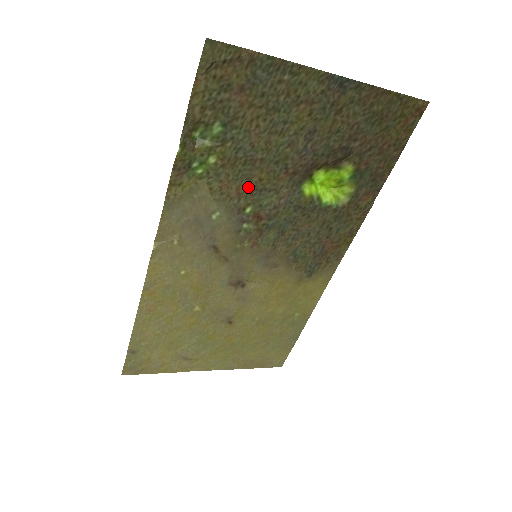
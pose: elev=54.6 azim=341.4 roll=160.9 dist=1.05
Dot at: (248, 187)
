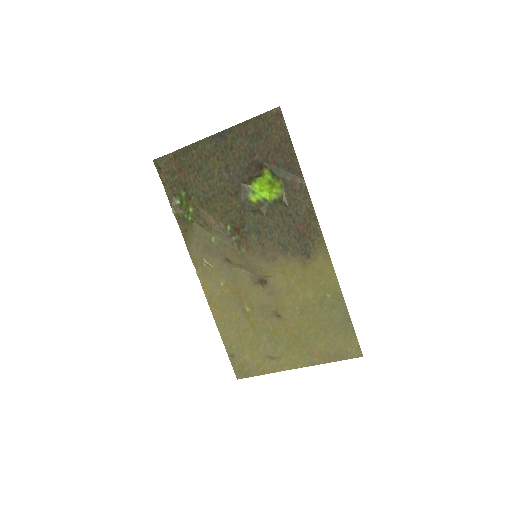
Dot at: (219, 215)
